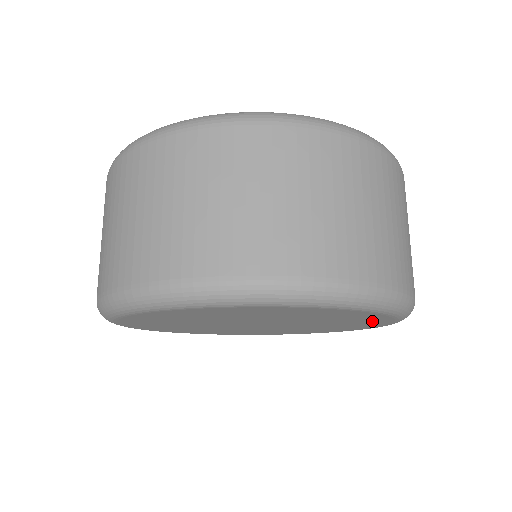
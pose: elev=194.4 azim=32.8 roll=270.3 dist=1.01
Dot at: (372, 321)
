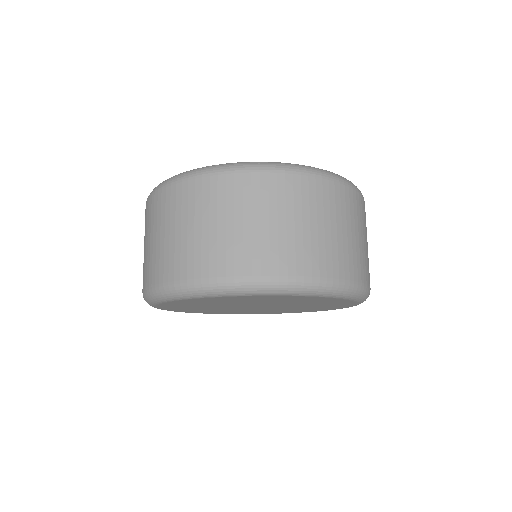
Dot at: (315, 310)
